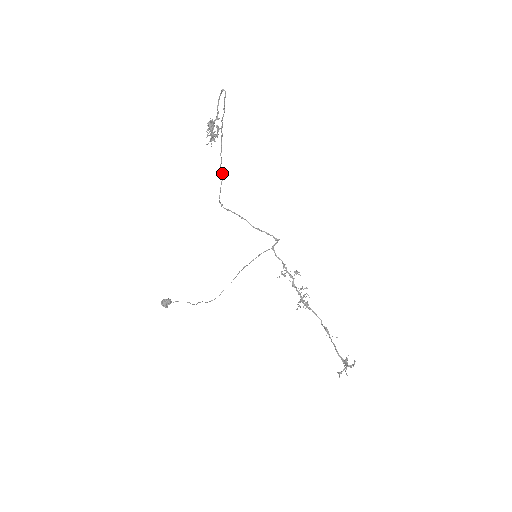
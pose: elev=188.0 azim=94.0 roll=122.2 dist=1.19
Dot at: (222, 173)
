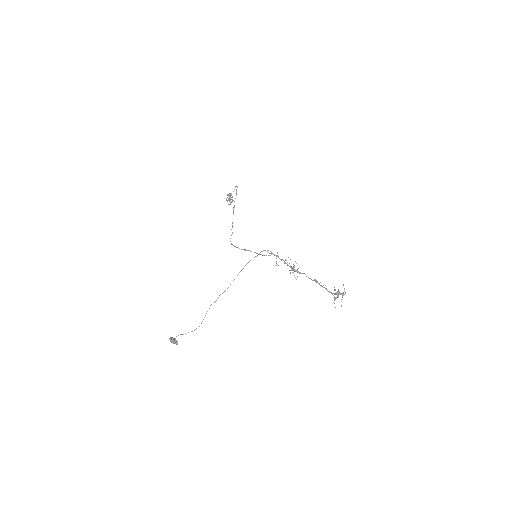
Dot at: (232, 232)
